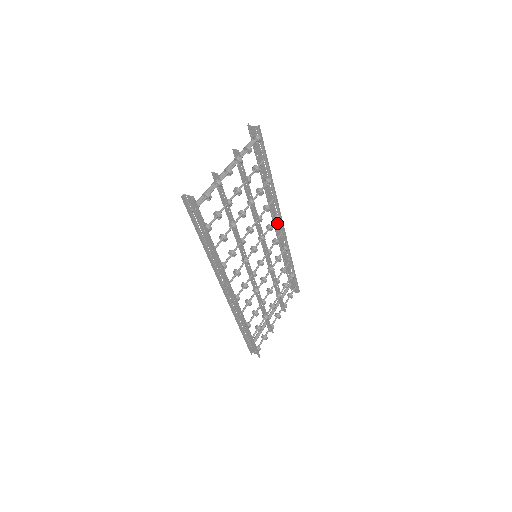
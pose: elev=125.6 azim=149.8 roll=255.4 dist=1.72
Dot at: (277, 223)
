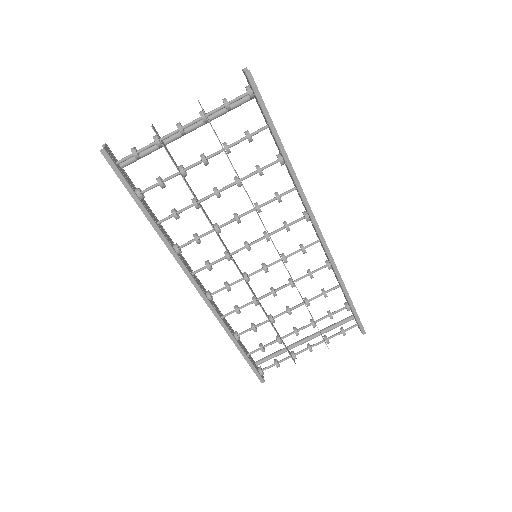
Dot at: occluded
